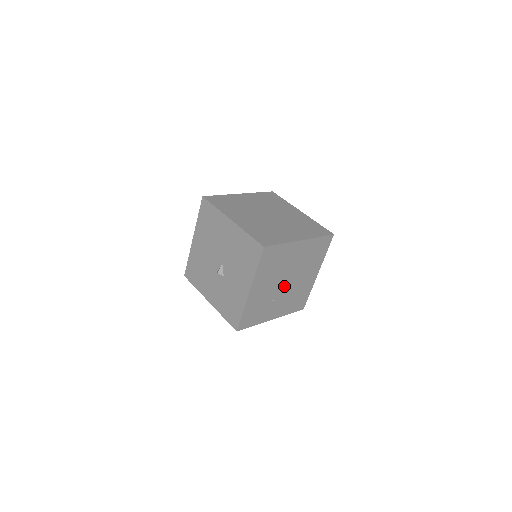
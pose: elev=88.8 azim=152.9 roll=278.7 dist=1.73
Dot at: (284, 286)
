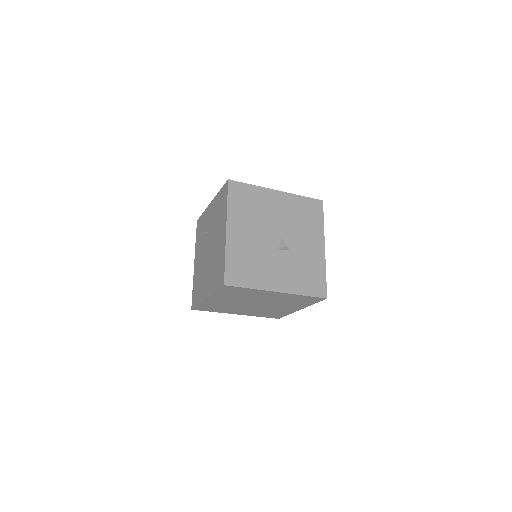
Dot at: occluded
